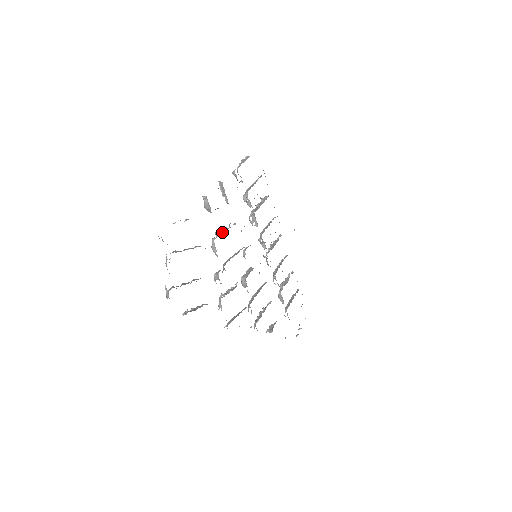
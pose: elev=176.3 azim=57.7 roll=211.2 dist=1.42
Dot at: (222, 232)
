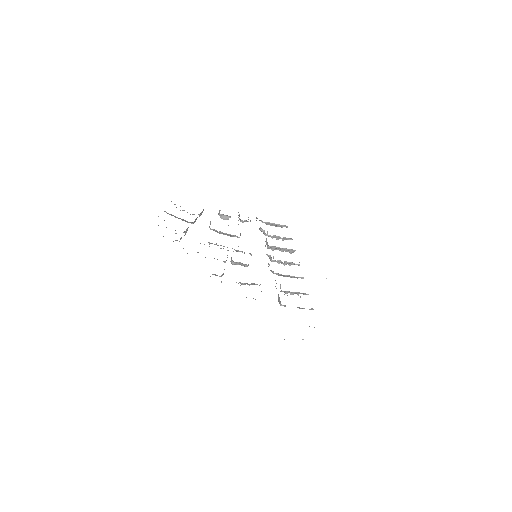
Dot at: occluded
